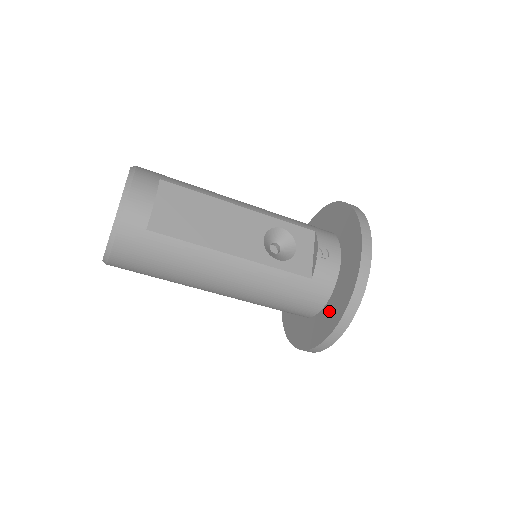
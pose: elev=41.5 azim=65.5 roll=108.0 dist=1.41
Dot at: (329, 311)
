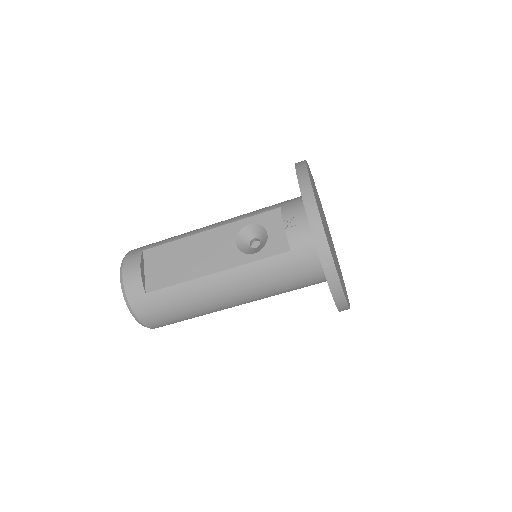
Dot at: occluded
